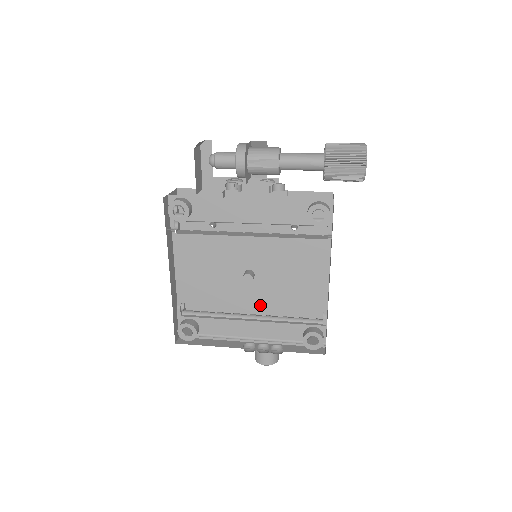
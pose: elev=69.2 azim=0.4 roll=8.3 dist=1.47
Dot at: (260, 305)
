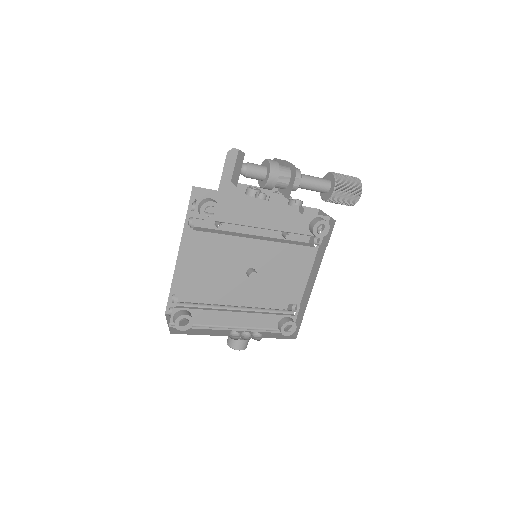
Dot at: (250, 298)
